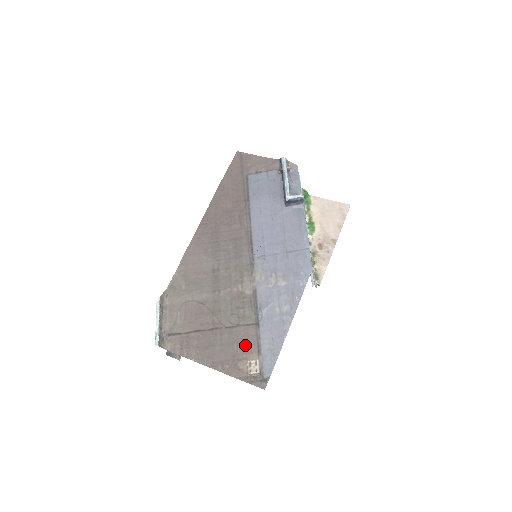
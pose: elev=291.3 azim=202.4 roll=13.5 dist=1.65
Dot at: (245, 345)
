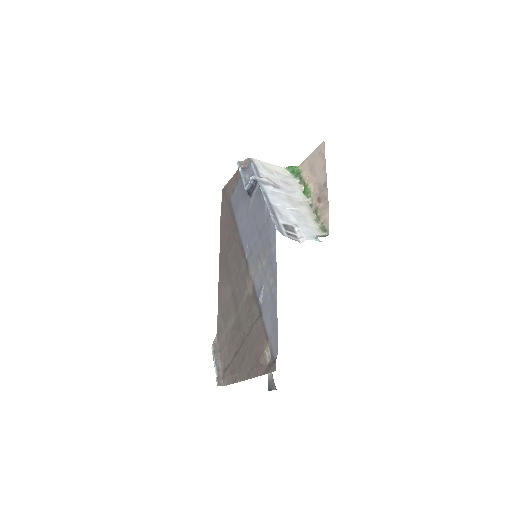
Dot at: (259, 340)
